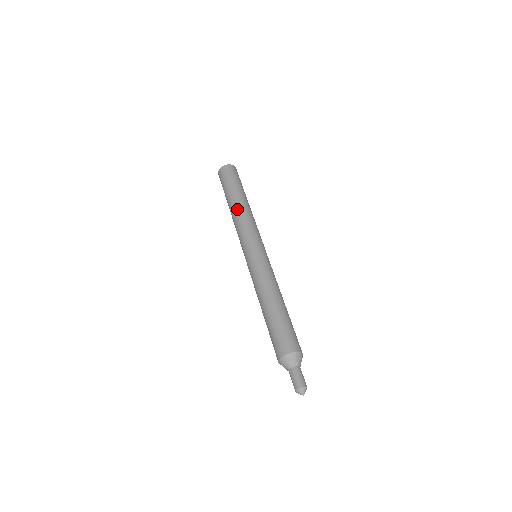
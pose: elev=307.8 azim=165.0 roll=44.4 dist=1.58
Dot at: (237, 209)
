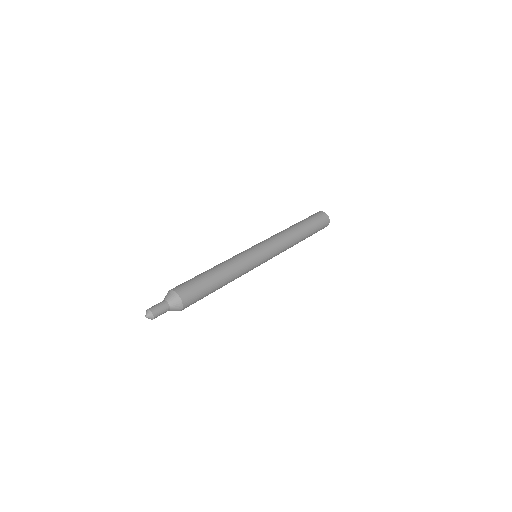
Dot at: occluded
